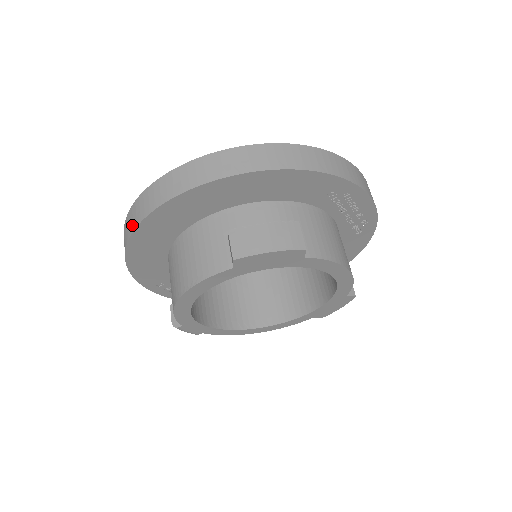
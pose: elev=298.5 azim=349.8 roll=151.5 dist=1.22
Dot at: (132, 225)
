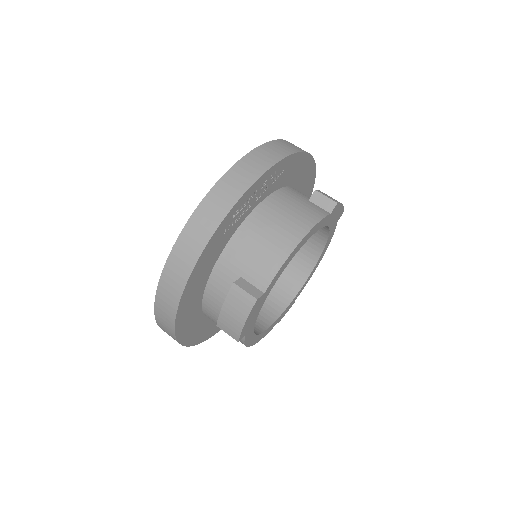
Dot at: occluded
